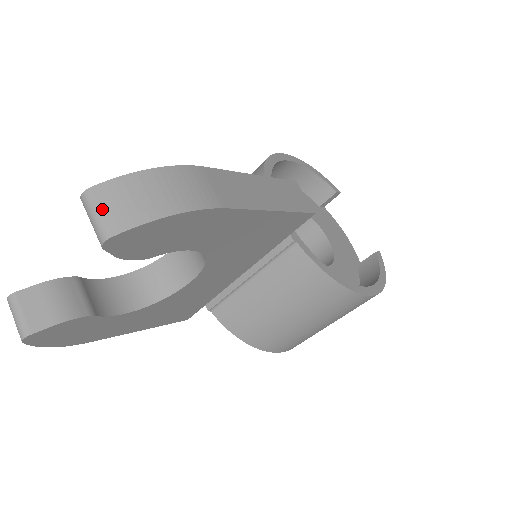
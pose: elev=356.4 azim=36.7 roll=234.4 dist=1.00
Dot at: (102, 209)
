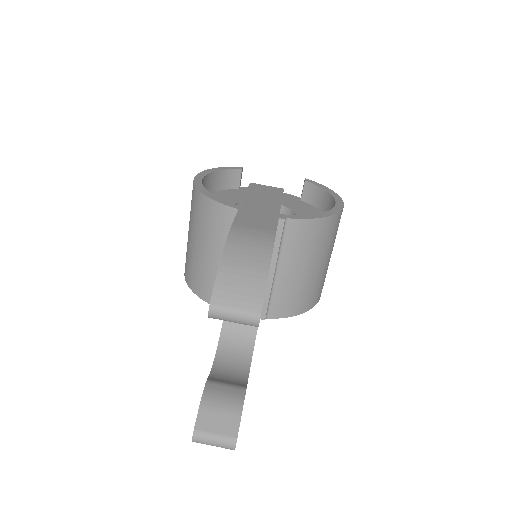
Dot at: (234, 306)
